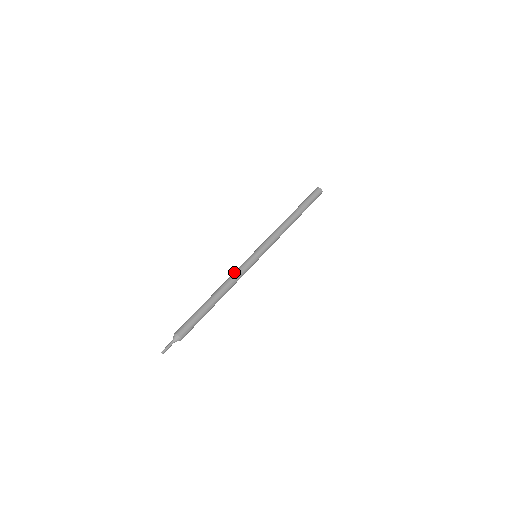
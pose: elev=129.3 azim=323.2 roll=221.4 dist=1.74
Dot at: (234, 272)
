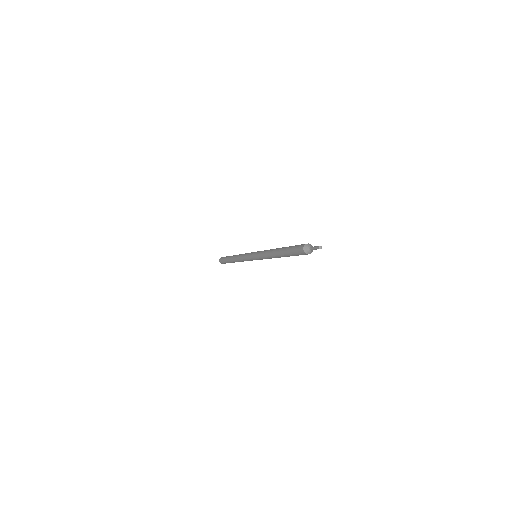
Dot at: (263, 253)
